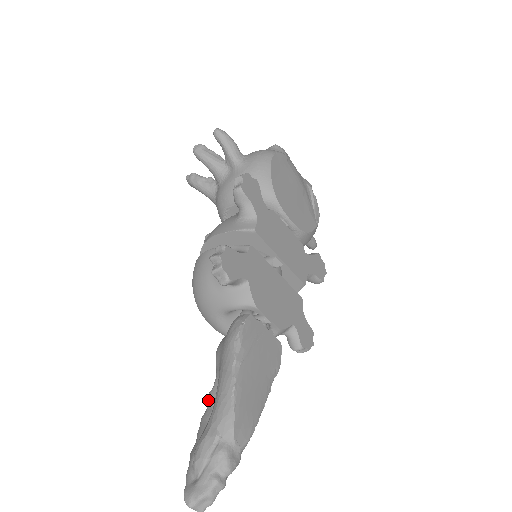
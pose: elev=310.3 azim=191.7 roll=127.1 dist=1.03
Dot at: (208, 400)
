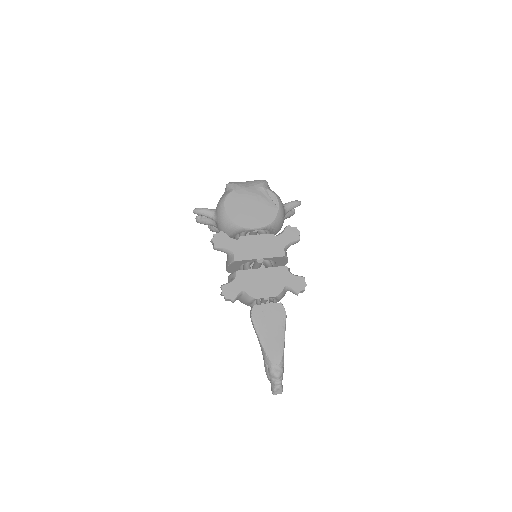
Dot at: occluded
